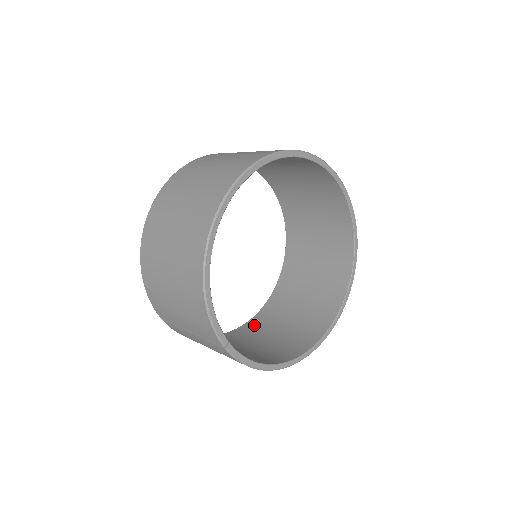
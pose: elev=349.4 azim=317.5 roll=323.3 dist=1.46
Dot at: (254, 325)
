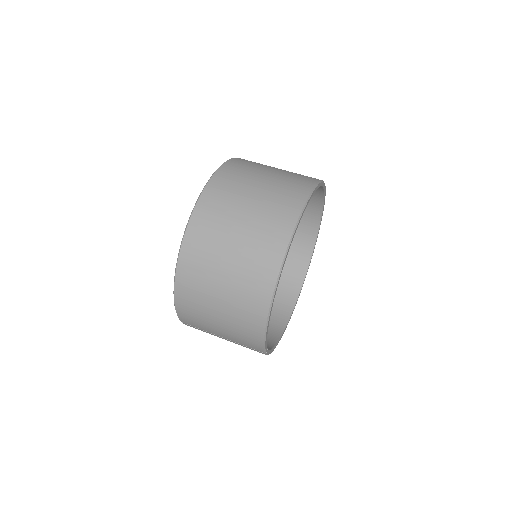
Dot at: occluded
